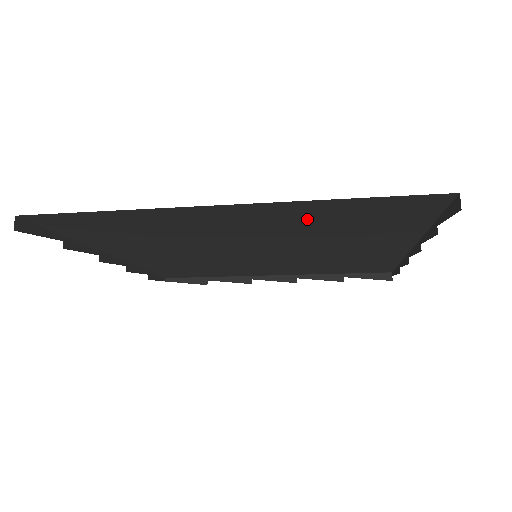
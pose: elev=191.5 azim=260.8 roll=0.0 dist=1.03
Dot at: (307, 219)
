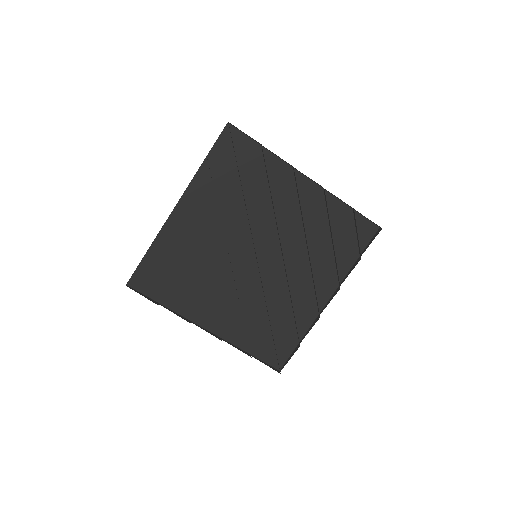
Dot at: (320, 219)
